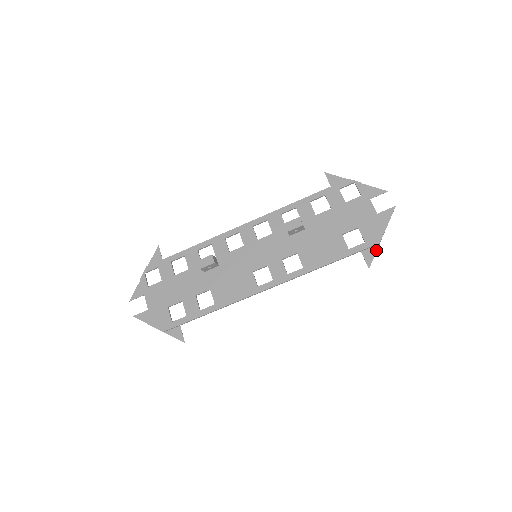
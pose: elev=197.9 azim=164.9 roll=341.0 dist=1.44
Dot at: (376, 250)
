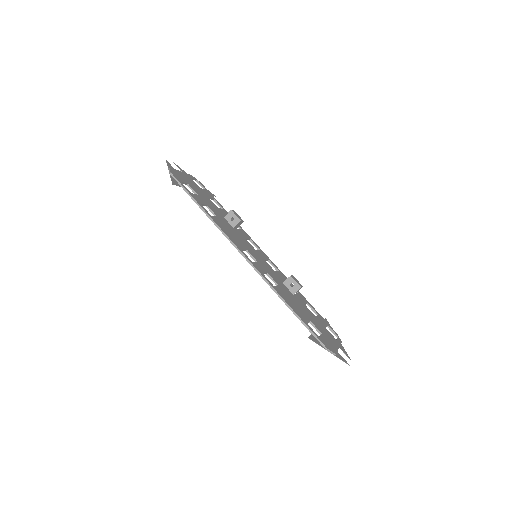
Dot at: (321, 346)
